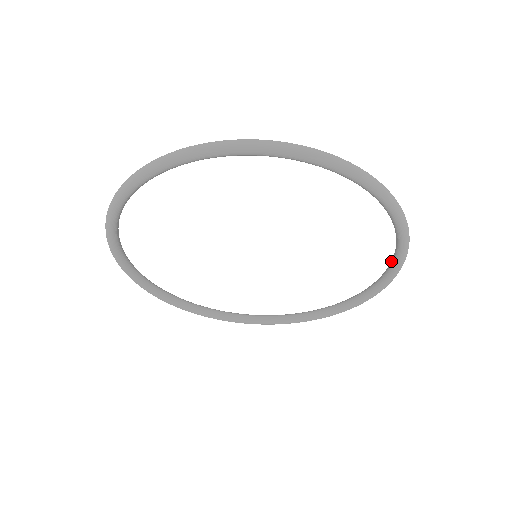
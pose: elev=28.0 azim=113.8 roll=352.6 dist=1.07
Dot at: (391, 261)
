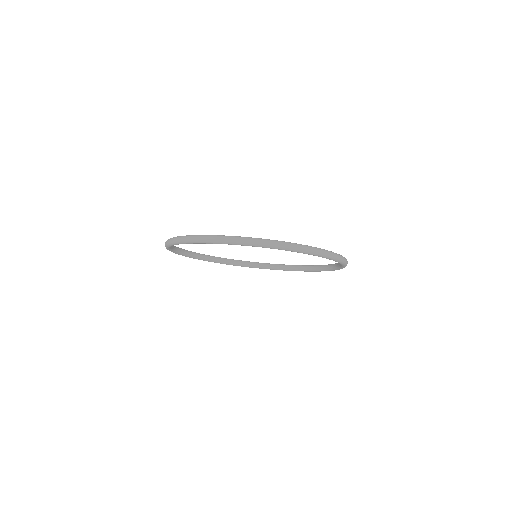
Dot at: (333, 265)
